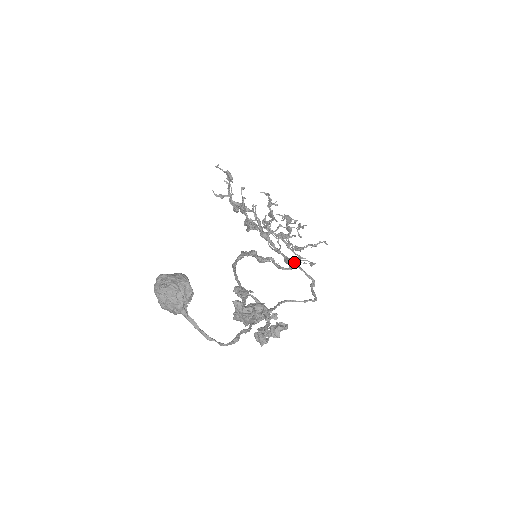
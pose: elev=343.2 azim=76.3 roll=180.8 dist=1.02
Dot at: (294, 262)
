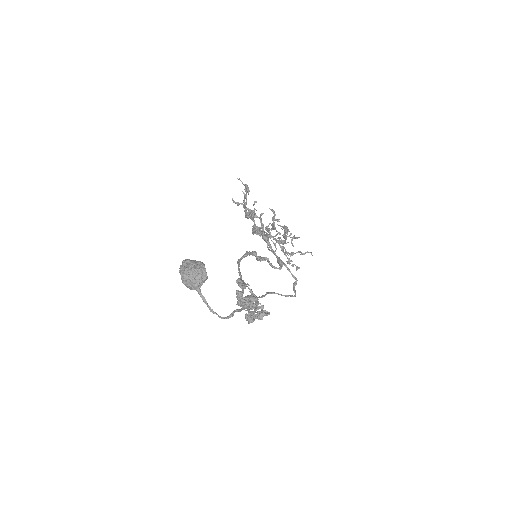
Dot at: (284, 263)
